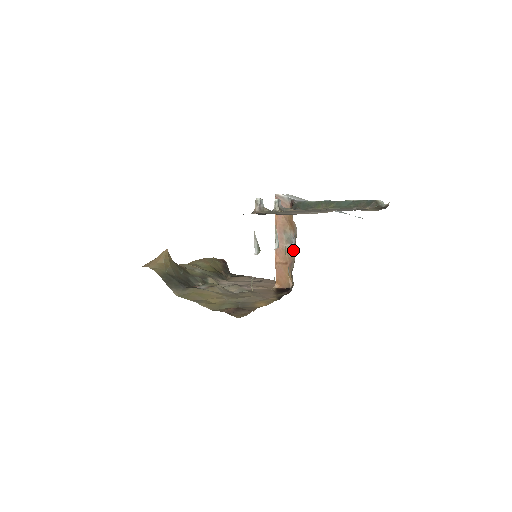
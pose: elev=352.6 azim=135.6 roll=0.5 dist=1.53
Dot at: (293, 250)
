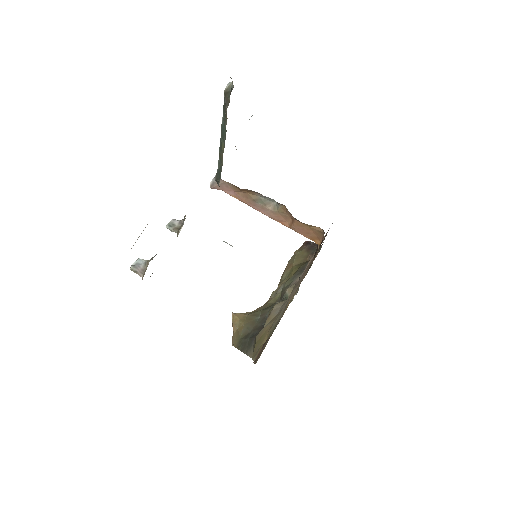
Dot at: (279, 205)
